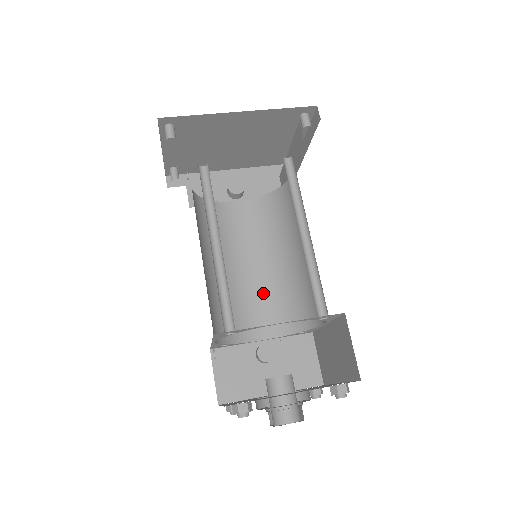
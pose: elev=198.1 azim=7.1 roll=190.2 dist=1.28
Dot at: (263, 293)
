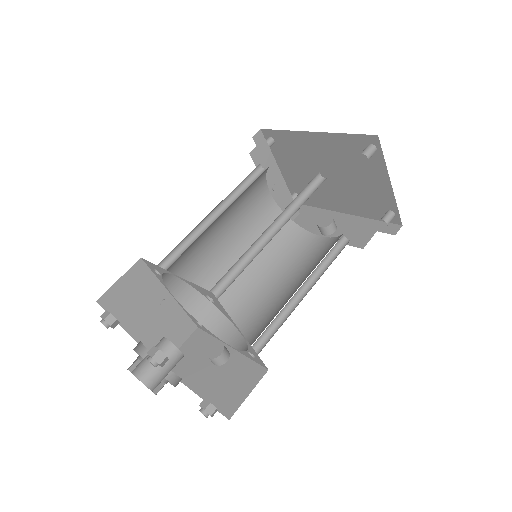
Dot at: (266, 311)
